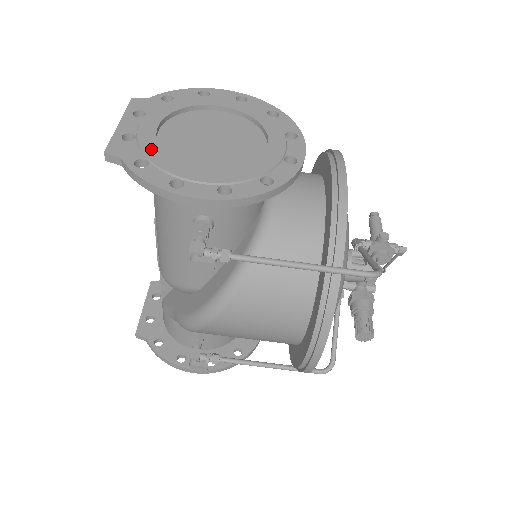
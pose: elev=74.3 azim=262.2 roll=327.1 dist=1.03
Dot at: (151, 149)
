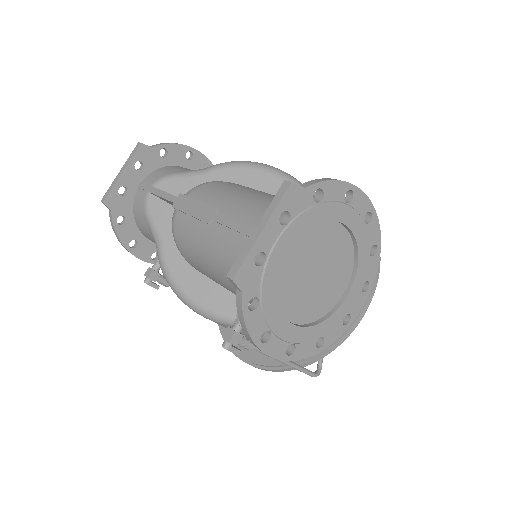
Dot at: (270, 287)
